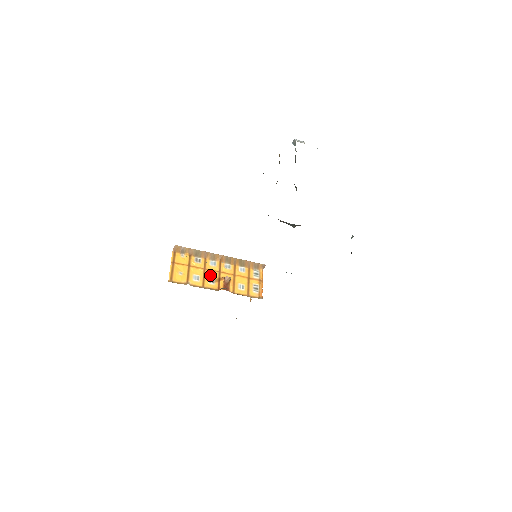
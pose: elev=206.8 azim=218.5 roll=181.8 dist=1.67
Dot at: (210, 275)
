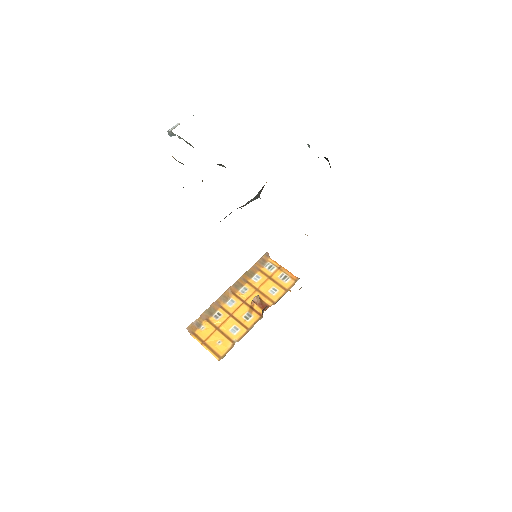
Dot at: (241, 314)
